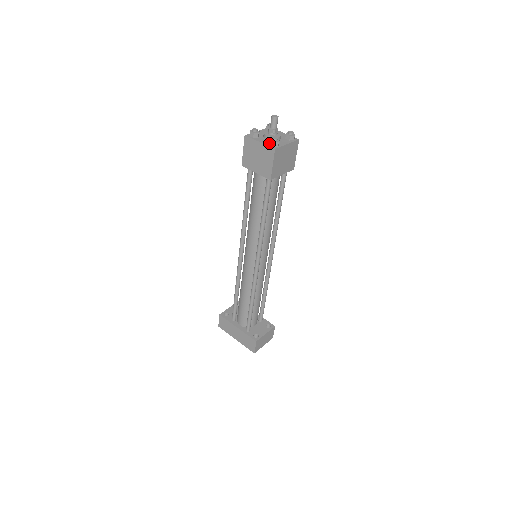
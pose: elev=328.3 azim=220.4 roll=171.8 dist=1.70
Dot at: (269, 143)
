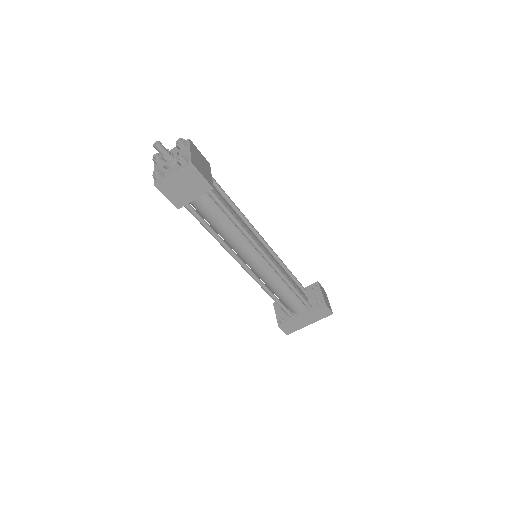
Dot at: (181, 165)
